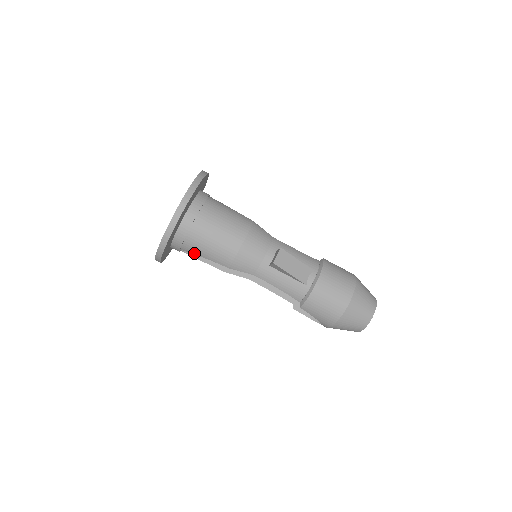
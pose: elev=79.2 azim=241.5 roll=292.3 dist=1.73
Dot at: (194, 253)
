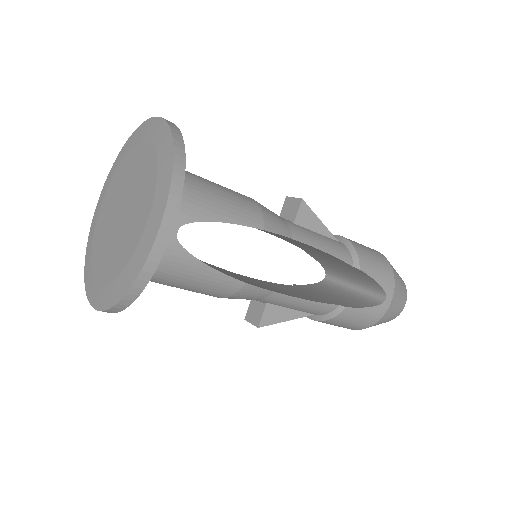
Dot at: occluded
